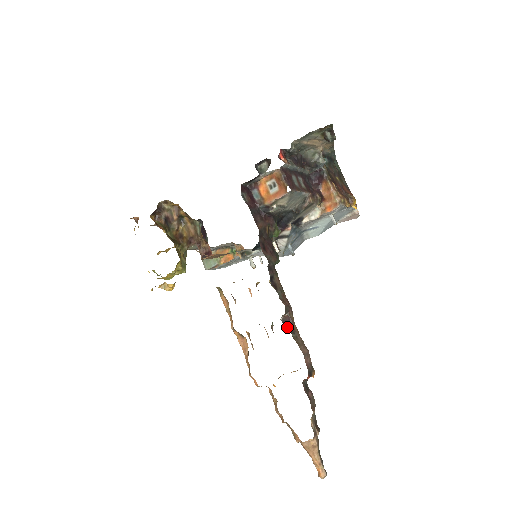
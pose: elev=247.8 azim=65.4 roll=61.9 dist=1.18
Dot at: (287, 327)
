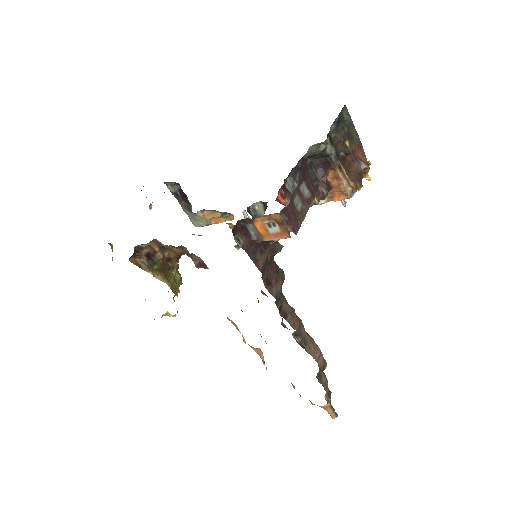
Dot at: (299, 342)
